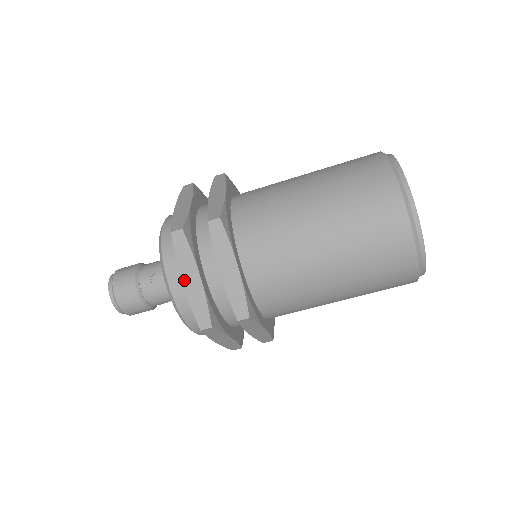
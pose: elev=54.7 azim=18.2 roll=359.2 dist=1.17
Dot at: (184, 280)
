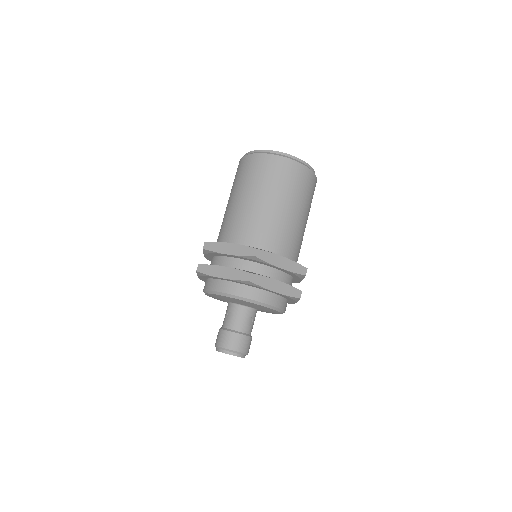
Dot at: (221, 276)
